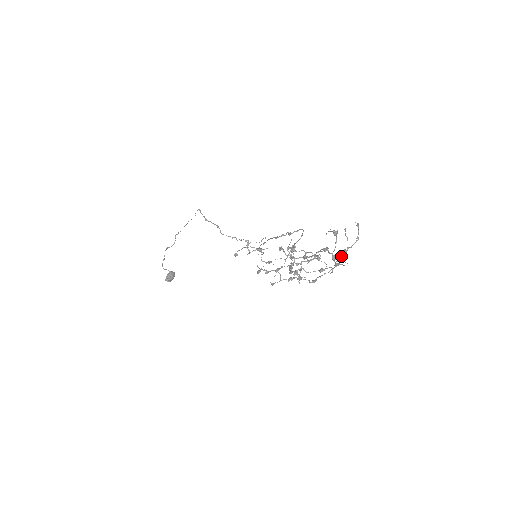
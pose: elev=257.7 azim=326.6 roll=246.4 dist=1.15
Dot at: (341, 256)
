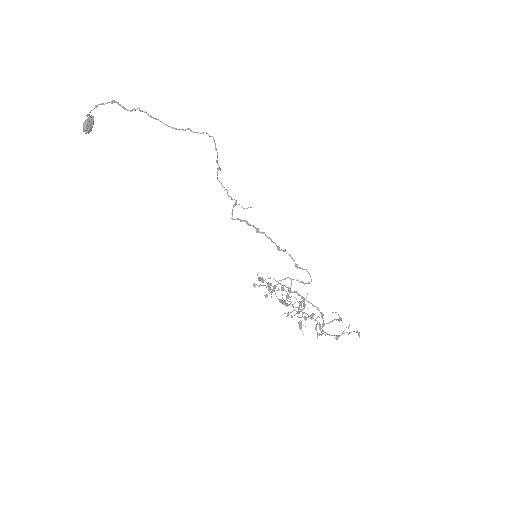
Dot at: (332, 335)
